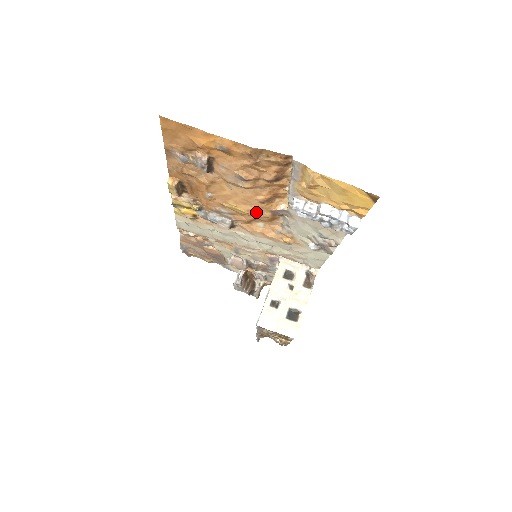
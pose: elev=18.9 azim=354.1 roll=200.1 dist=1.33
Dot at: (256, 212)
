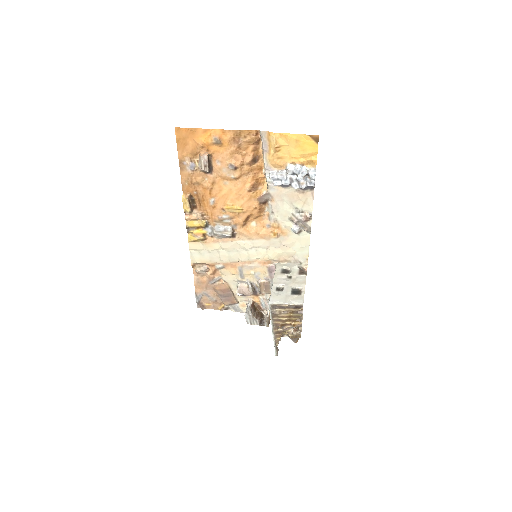
Dot at: (247, 205)
